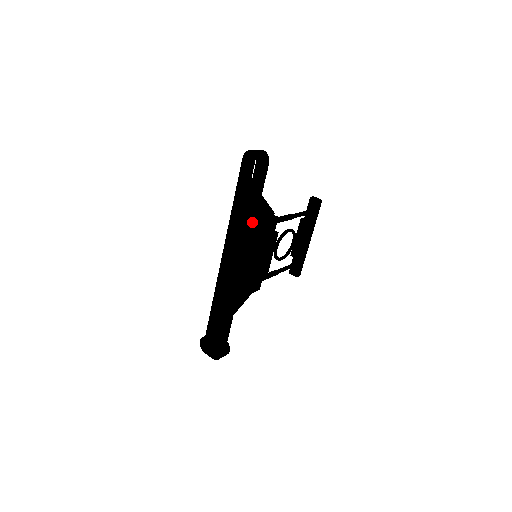
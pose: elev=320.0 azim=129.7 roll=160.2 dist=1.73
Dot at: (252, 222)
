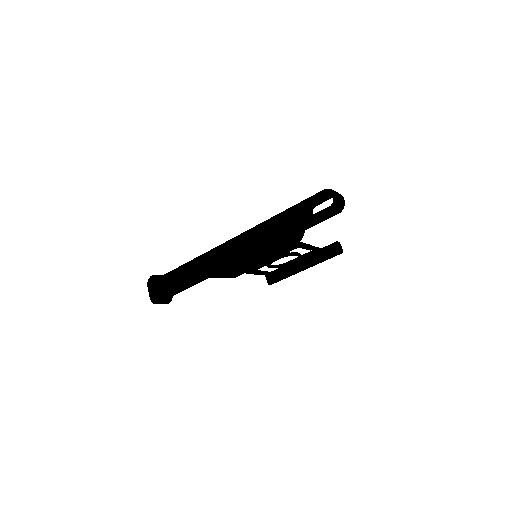
Dot at: (280, 240)
